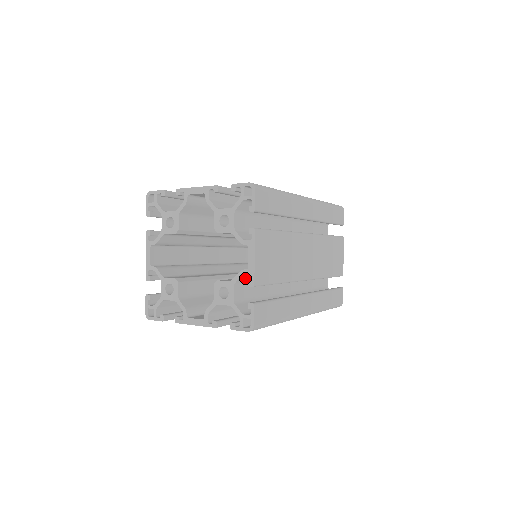
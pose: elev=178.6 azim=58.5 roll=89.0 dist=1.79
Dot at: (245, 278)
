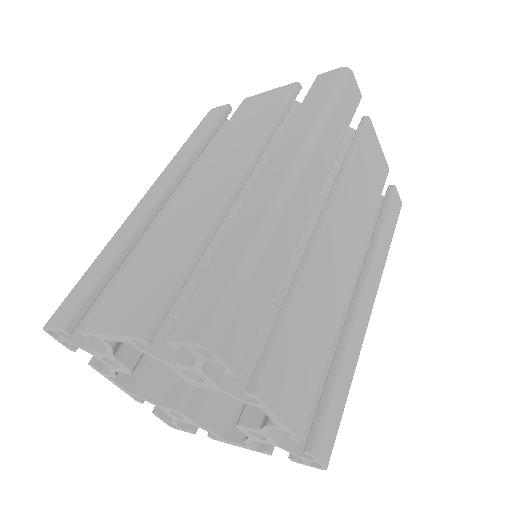
Dot at: occluded
